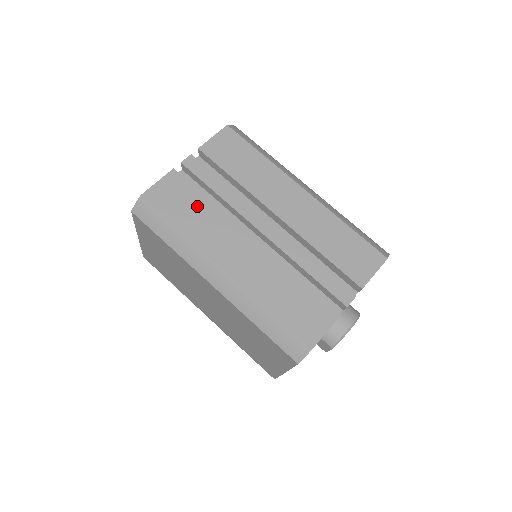
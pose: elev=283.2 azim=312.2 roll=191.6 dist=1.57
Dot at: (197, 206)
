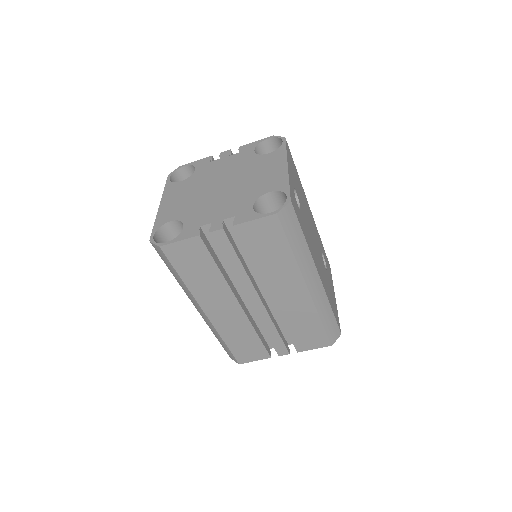
Dot at: (206, 271)
